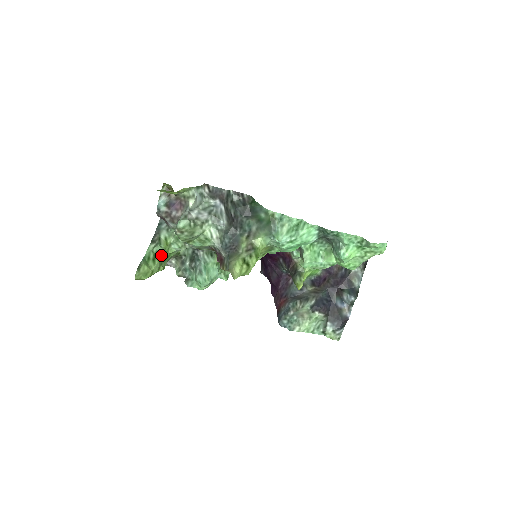
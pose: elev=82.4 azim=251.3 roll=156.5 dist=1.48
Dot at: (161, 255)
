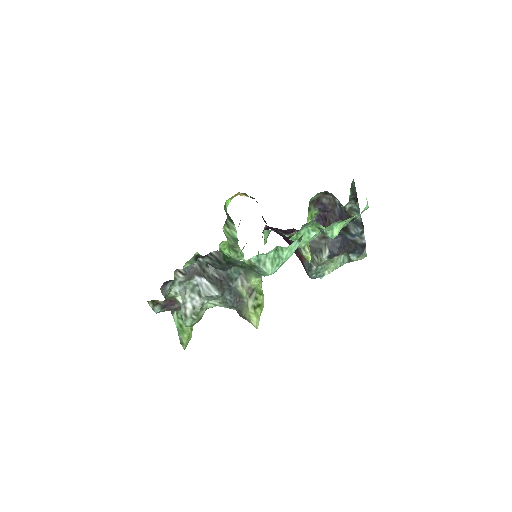
Dot at: occluded
